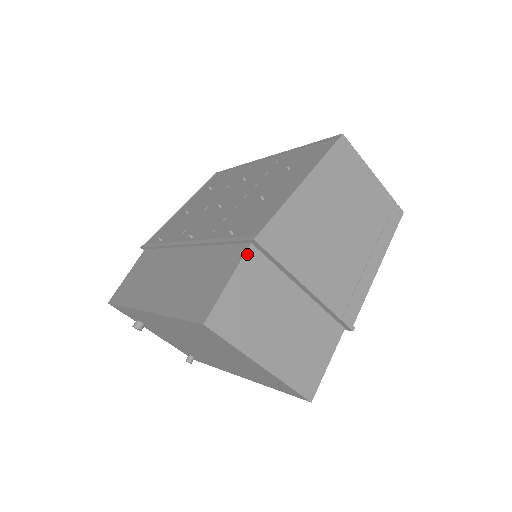
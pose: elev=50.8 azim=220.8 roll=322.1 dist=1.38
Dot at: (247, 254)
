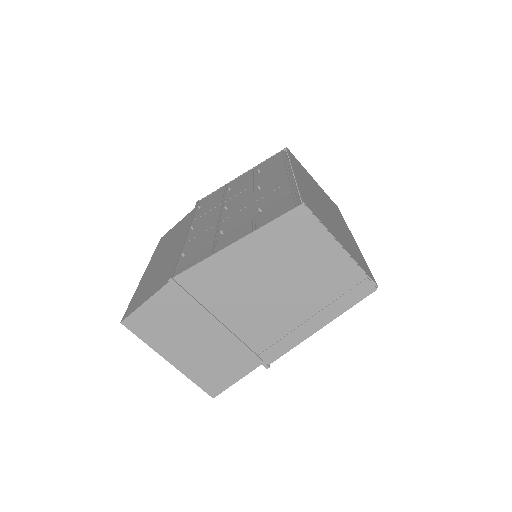
Dot at: (167, 286)
